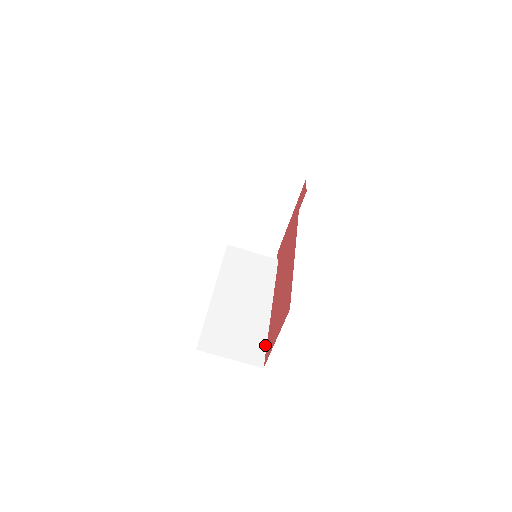
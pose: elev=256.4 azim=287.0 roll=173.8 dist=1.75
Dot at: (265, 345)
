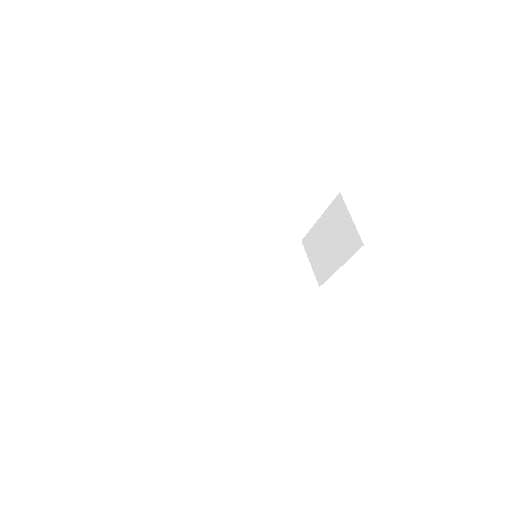
Dot at: (185, 311)
